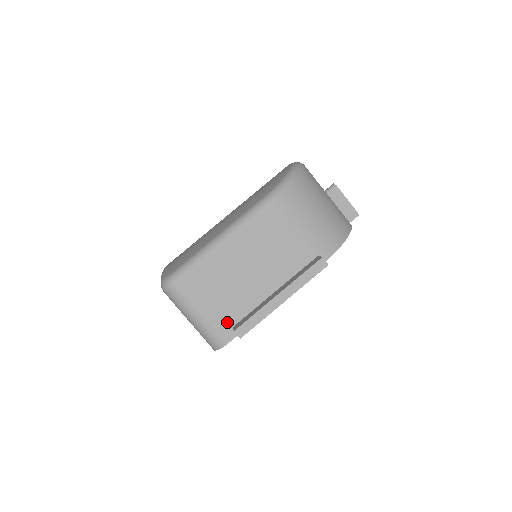
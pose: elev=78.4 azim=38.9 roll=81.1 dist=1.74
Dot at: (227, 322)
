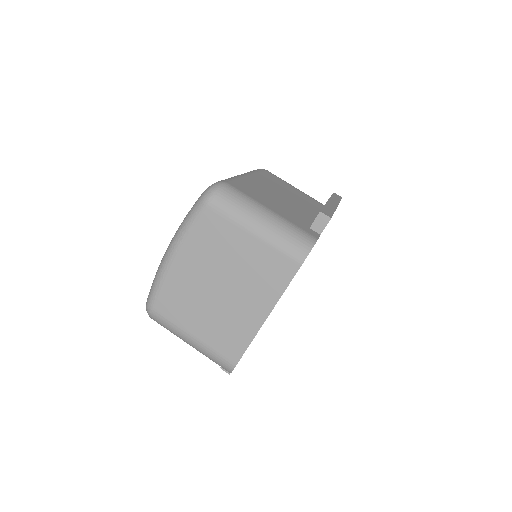
Dot at: (301, 223)
